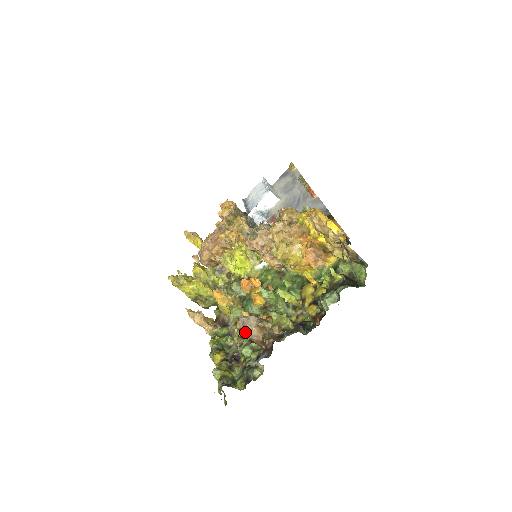
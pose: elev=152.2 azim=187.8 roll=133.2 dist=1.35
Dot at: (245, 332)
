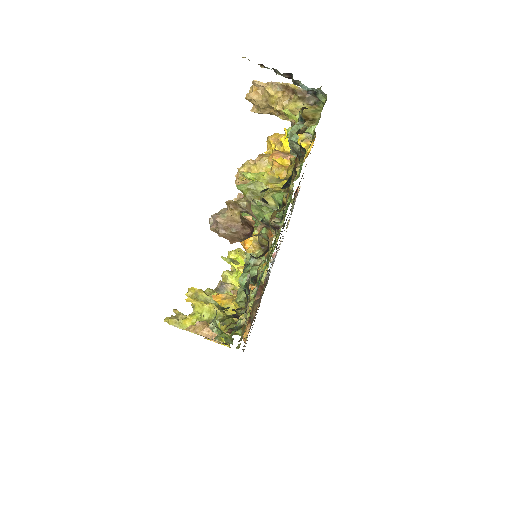
Dot at: (217, 224)
